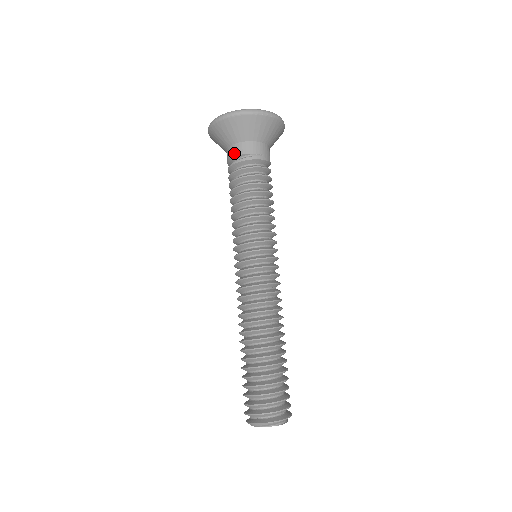
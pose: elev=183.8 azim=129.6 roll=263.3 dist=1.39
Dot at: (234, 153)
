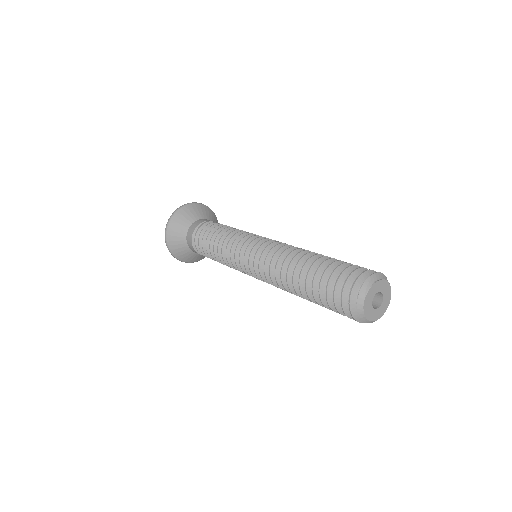
Dot at: (192, 231)
